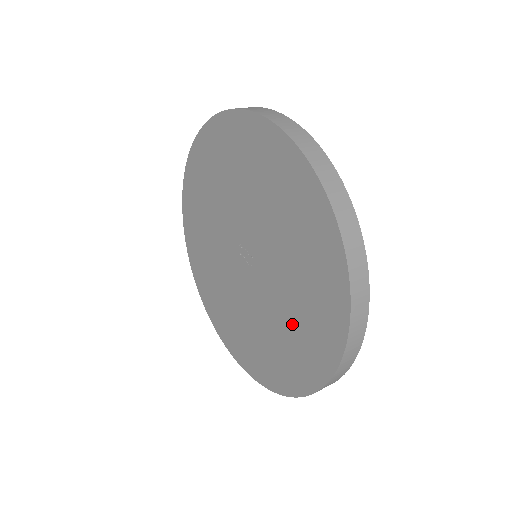
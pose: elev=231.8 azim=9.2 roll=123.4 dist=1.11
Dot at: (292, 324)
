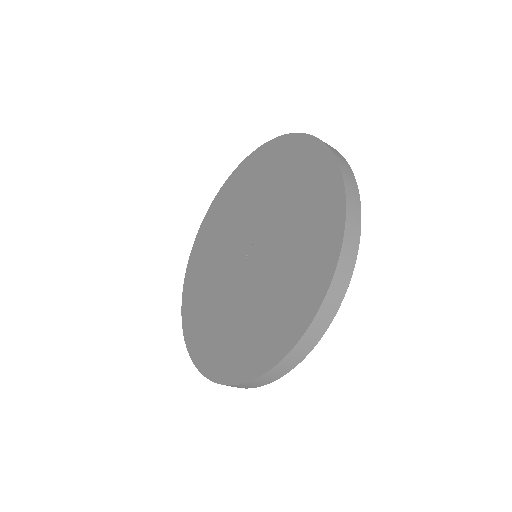
Dot at: (242, 326)
